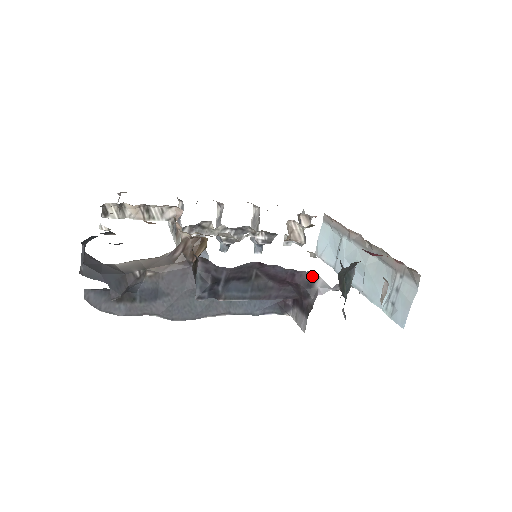
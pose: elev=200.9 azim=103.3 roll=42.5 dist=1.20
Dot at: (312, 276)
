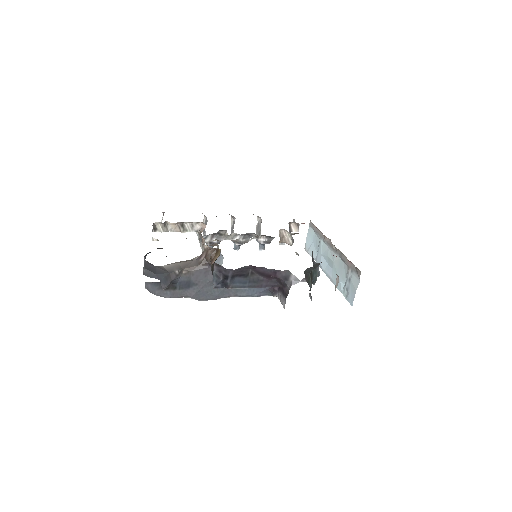
Dot at: (287, 273)
